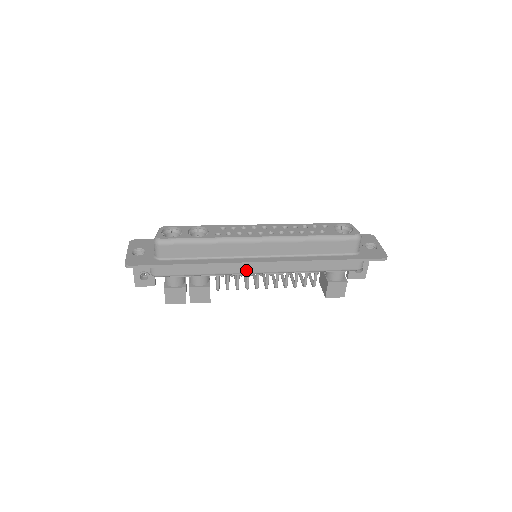
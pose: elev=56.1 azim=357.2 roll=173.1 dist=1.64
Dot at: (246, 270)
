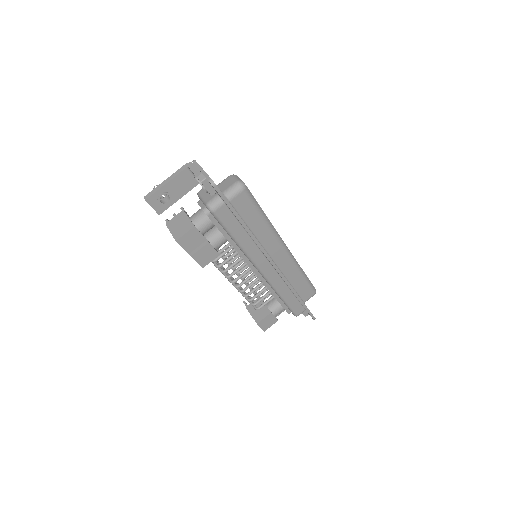
Dot at: (259, 262)
